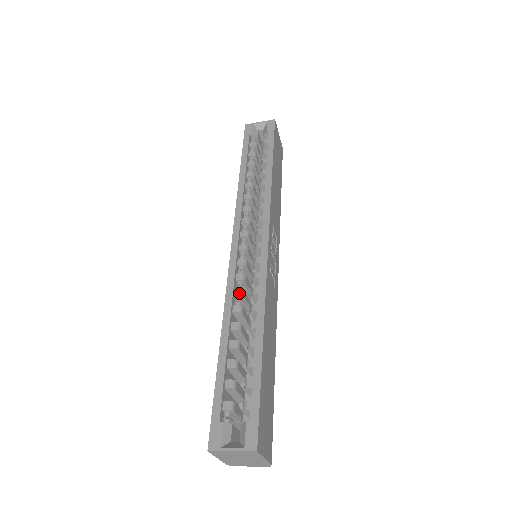
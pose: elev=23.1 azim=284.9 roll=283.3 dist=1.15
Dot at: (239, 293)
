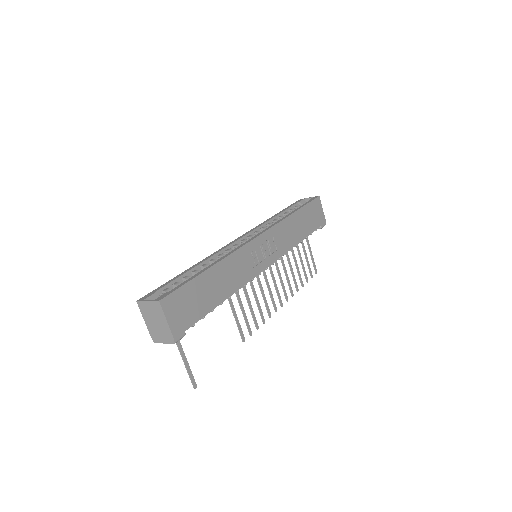
Dot at: (221, 255)
